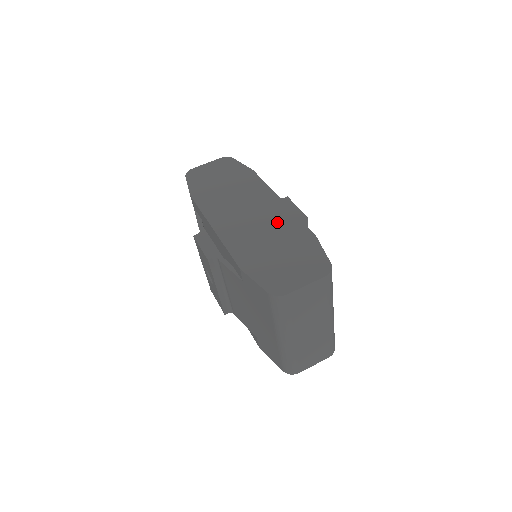
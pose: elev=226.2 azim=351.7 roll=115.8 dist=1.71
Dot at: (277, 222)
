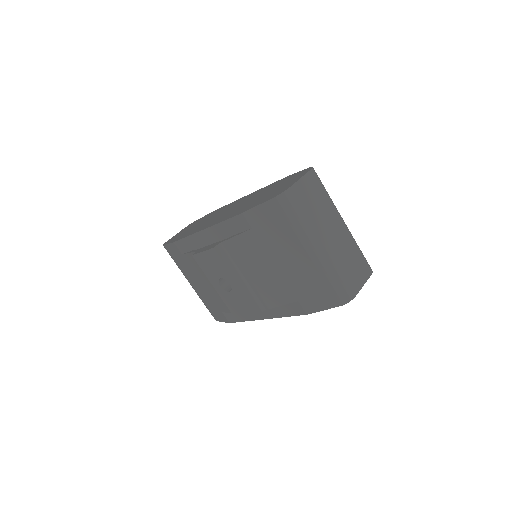
Dot at: (253, 195)
